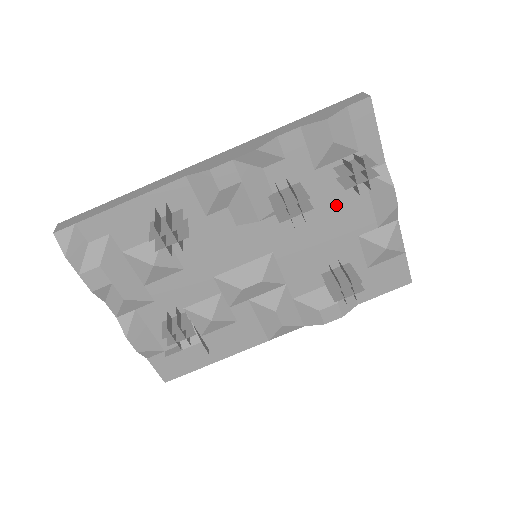
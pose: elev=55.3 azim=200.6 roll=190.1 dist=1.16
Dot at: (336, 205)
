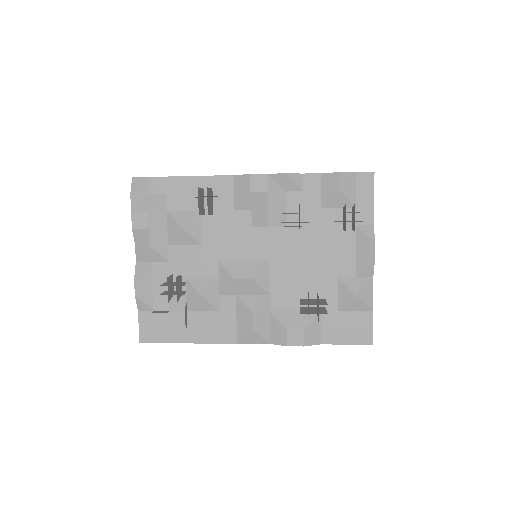
Dot at: (328, 243)
